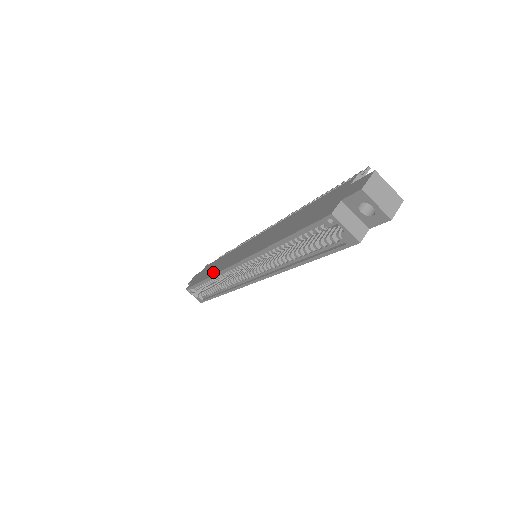
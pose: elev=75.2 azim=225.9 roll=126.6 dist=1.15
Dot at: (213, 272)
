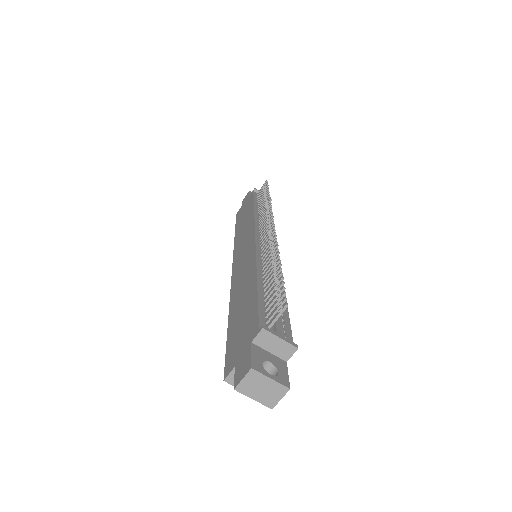
Dot at: (237, 236)
